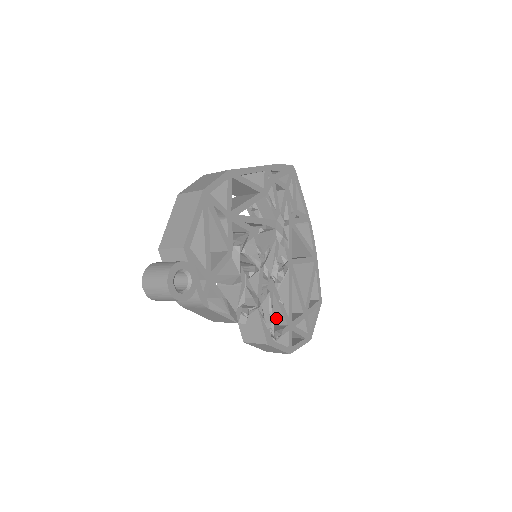
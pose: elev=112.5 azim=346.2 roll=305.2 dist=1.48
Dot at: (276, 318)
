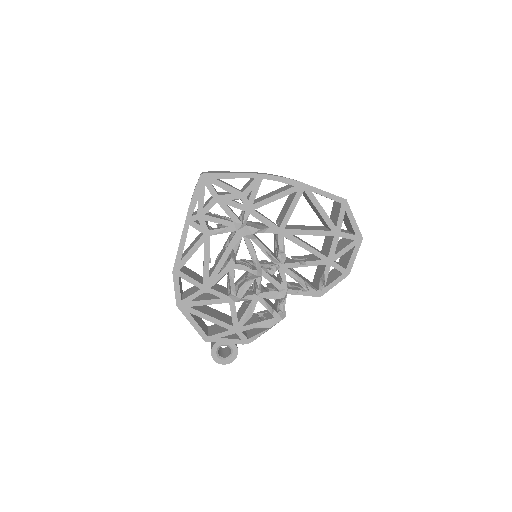
Dot at: occluded
